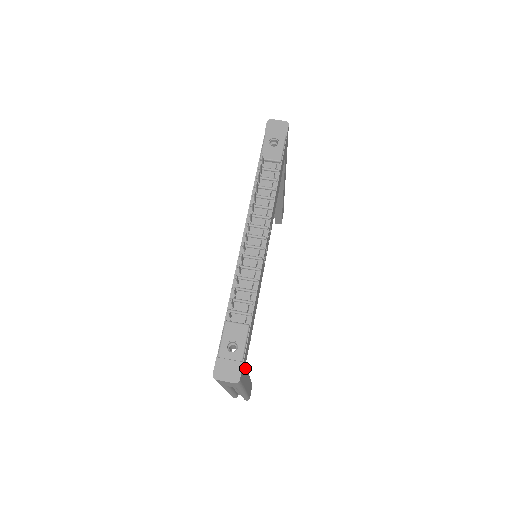
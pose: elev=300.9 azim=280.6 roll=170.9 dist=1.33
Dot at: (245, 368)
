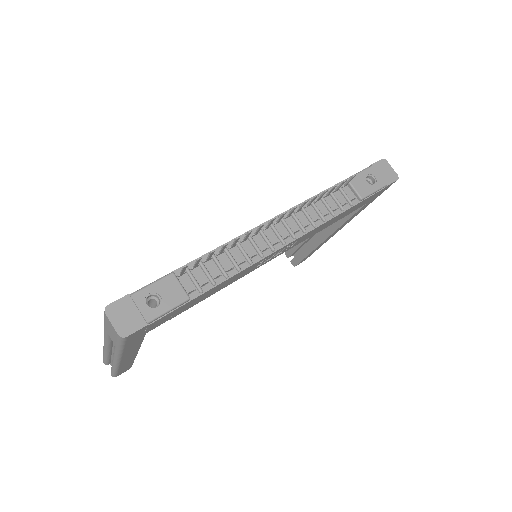
Dot at: (143, 336)
